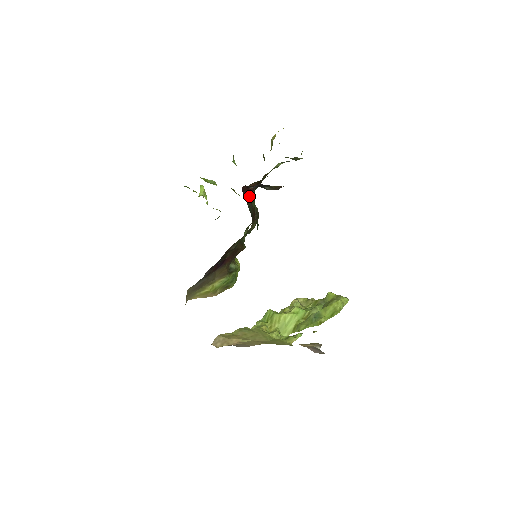
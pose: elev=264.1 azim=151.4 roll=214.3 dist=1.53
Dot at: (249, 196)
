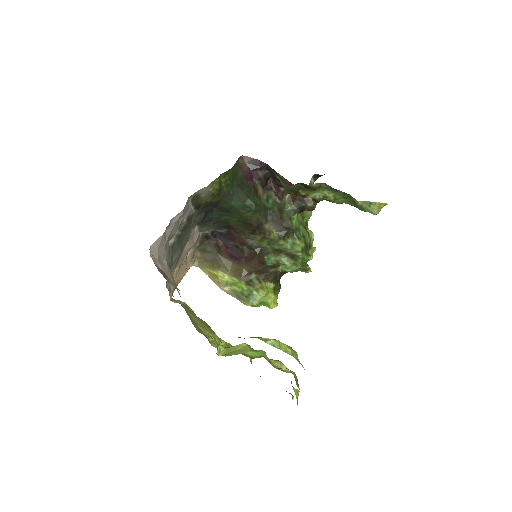
Dot at: (250, 165)
